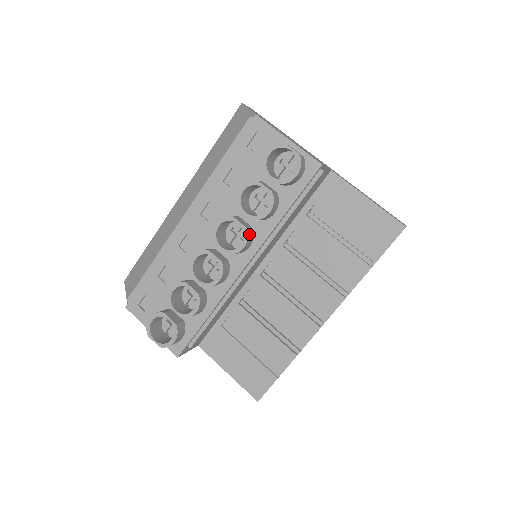
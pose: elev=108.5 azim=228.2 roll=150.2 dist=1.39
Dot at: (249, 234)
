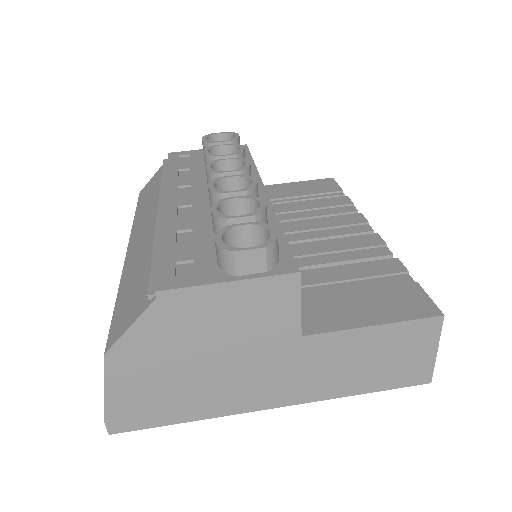
Dot at: occluded
